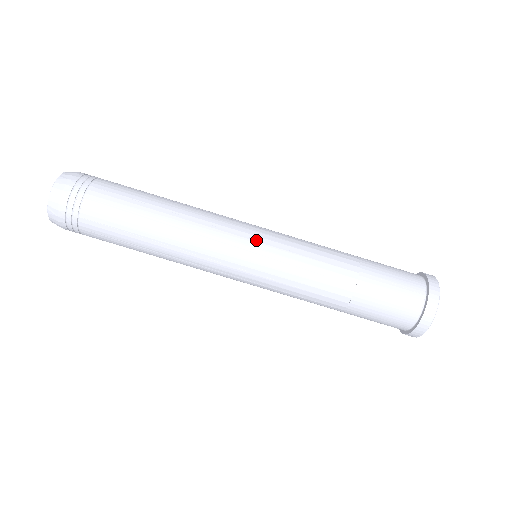
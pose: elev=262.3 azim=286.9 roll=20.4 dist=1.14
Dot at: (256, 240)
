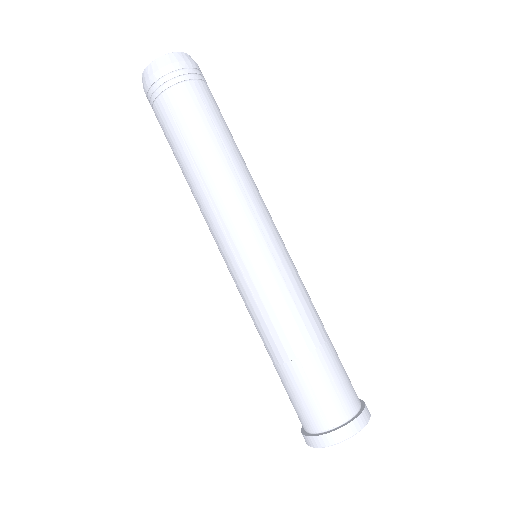
Dot at: (248, 251)
